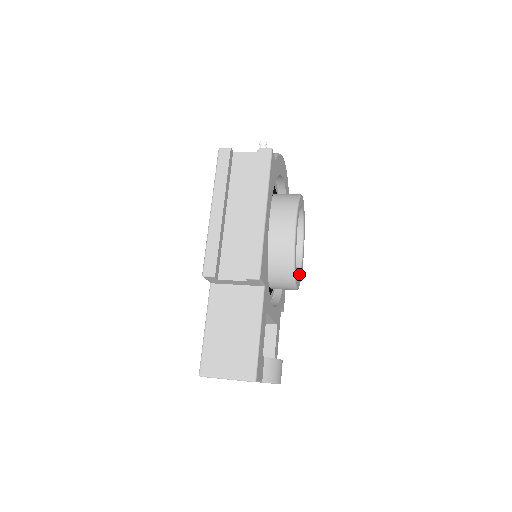
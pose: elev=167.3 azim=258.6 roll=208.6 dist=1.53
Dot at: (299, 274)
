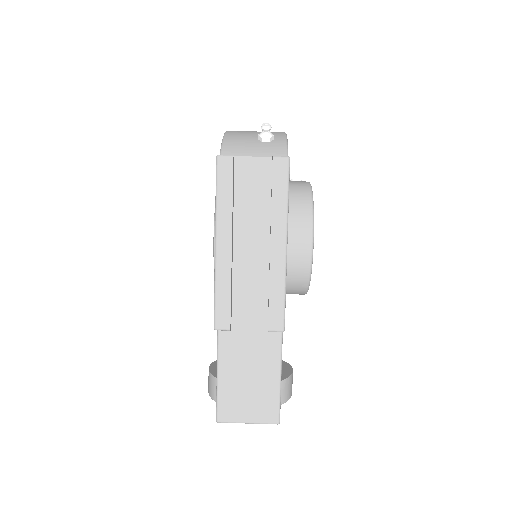
Dot at: occluded
